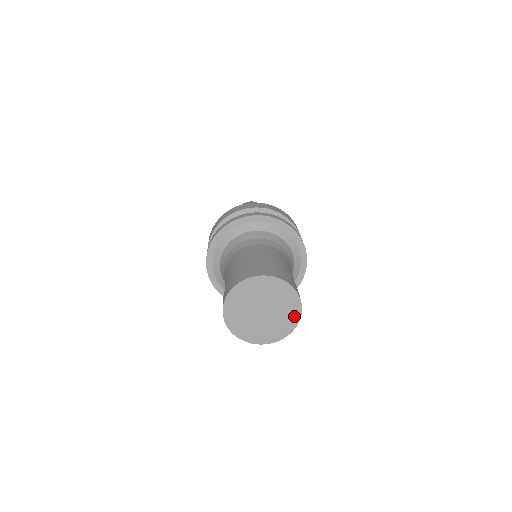
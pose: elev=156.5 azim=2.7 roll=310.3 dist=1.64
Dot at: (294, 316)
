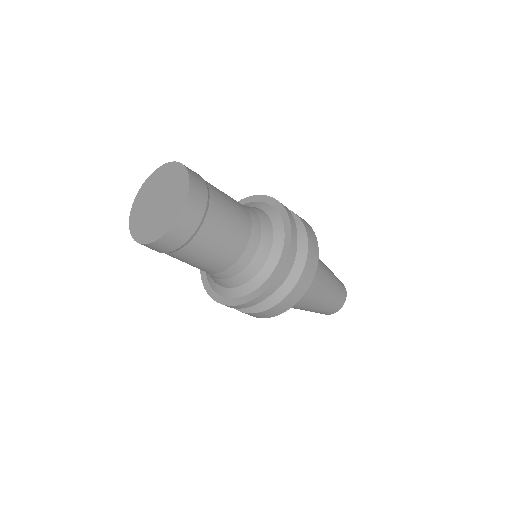
Dot at: (168, 224)
